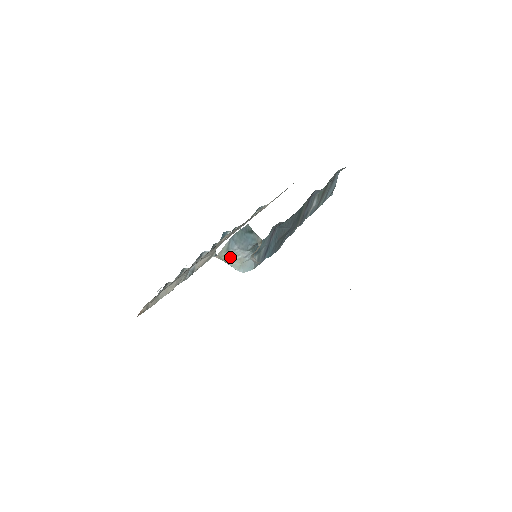
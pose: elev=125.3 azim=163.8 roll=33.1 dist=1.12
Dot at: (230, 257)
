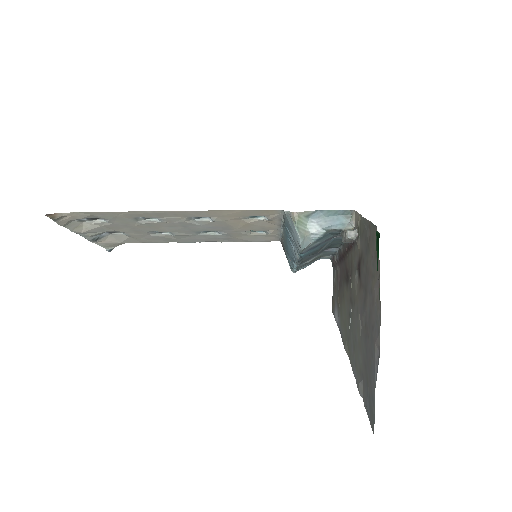
Dot at: (302, 223)
